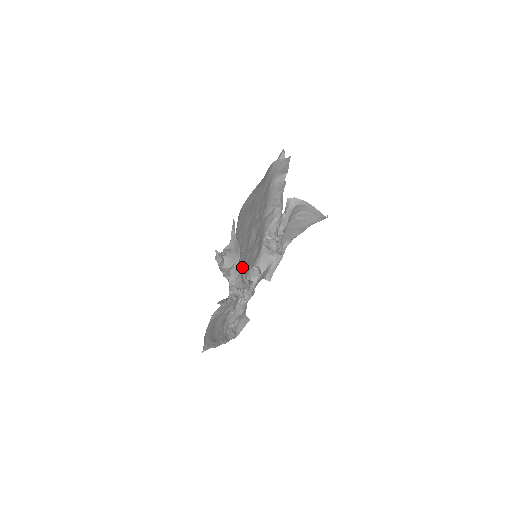
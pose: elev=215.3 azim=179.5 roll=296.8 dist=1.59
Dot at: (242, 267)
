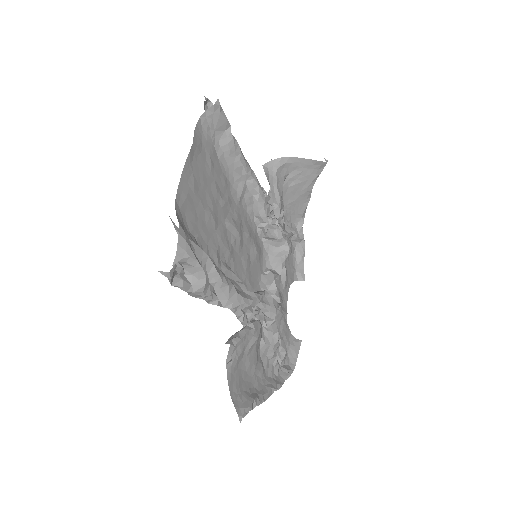
Dot at: (236, 278)
